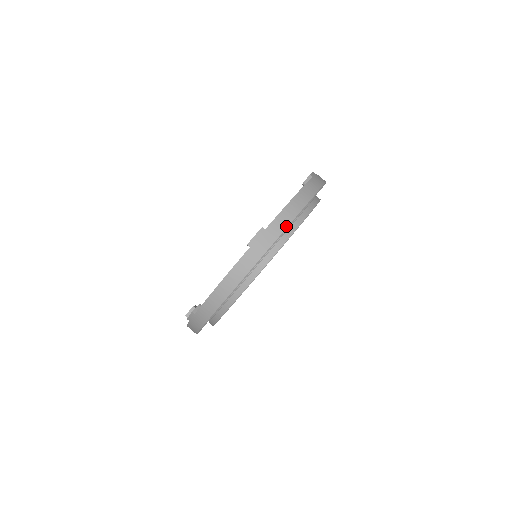
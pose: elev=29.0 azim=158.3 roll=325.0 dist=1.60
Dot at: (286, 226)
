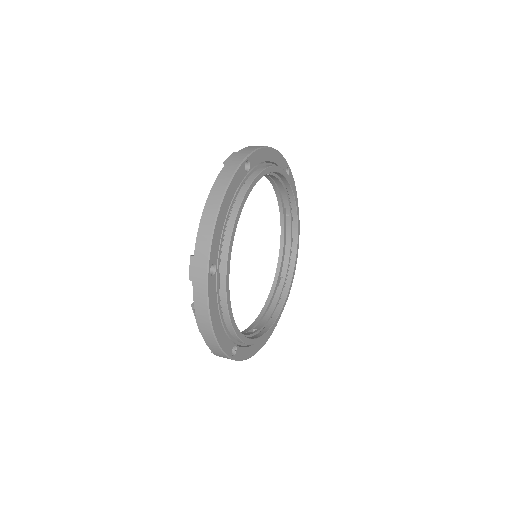
Dot at: (255, 149)
